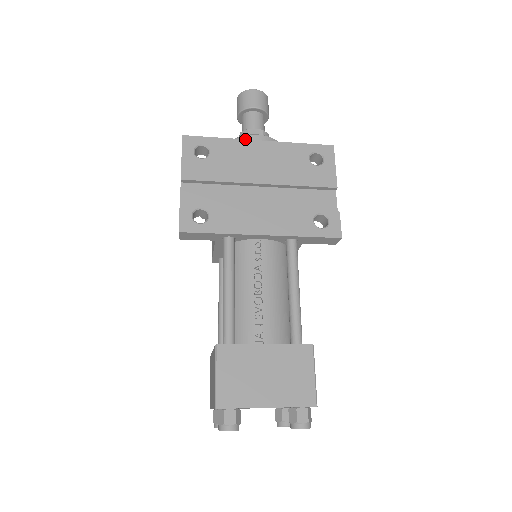
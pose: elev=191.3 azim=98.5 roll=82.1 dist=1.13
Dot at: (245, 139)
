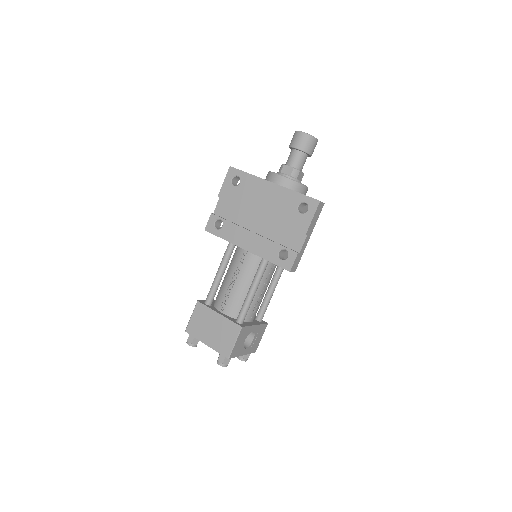
Dot at: (264, 179)
